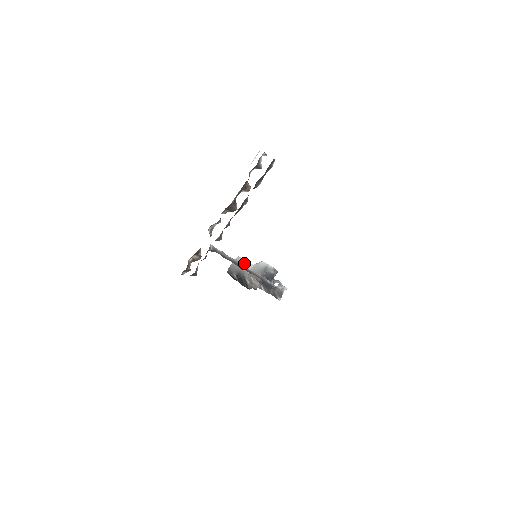
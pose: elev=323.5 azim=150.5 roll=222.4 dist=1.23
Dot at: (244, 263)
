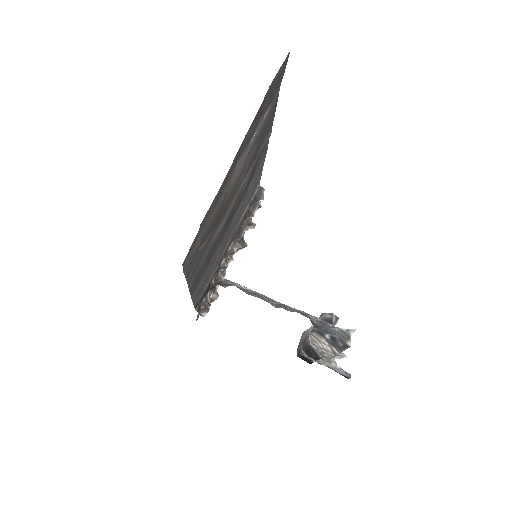
Dot at: (306, 331)
